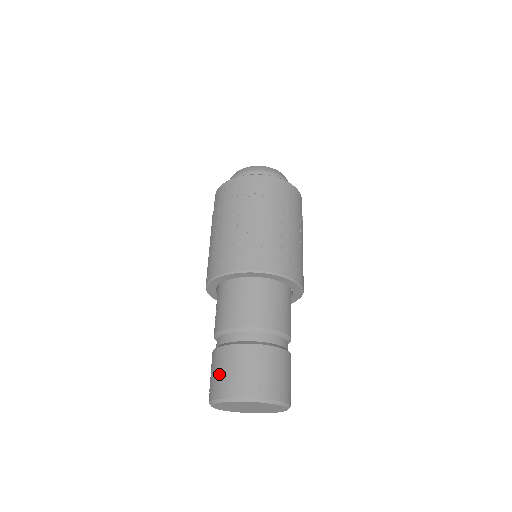
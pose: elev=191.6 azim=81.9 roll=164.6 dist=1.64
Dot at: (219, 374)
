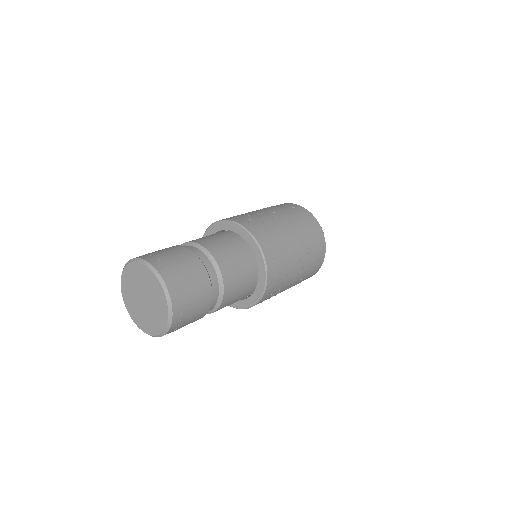
Dot at: occluded
